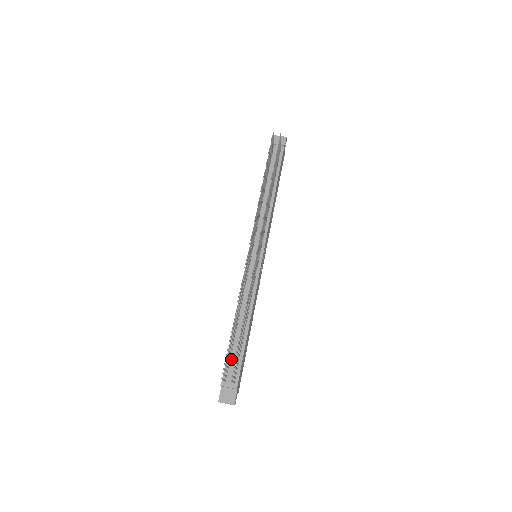
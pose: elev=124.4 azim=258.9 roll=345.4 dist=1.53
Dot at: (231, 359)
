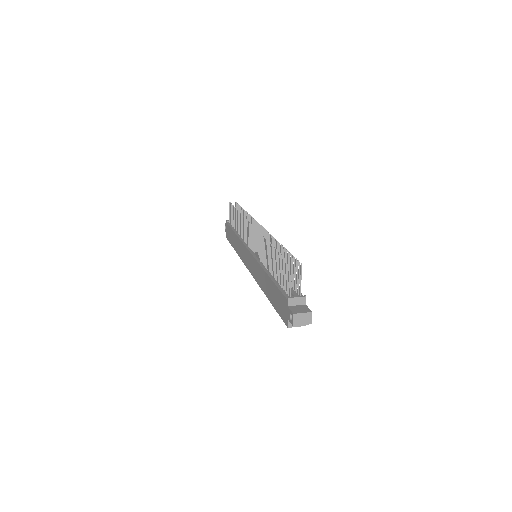
Dot at: (283, 288)
